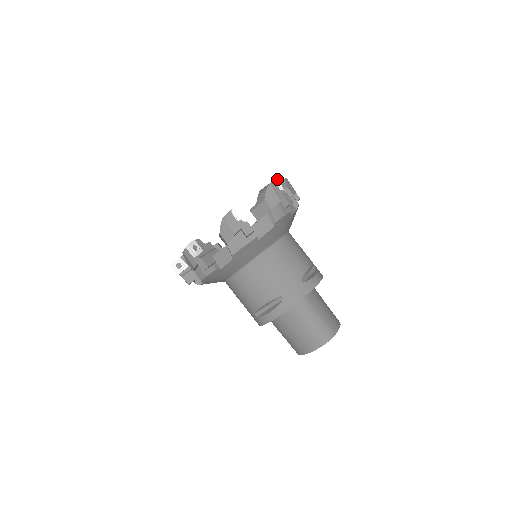
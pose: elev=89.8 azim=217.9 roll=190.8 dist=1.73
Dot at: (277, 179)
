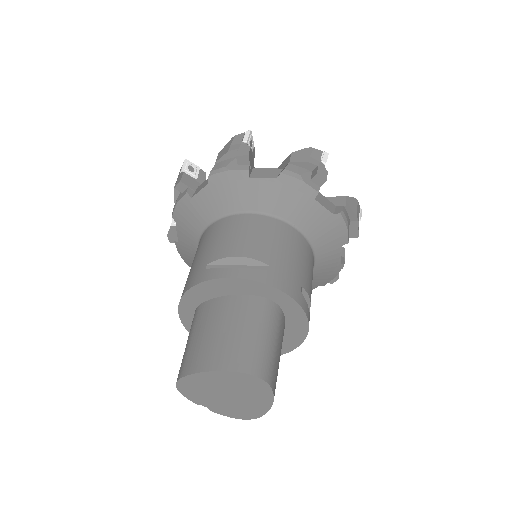
Dot at: occluded
